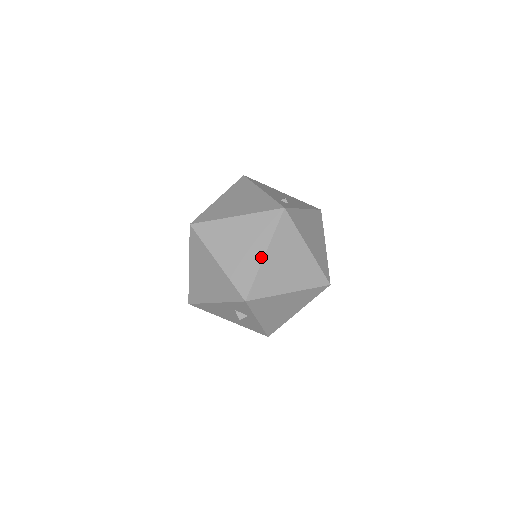
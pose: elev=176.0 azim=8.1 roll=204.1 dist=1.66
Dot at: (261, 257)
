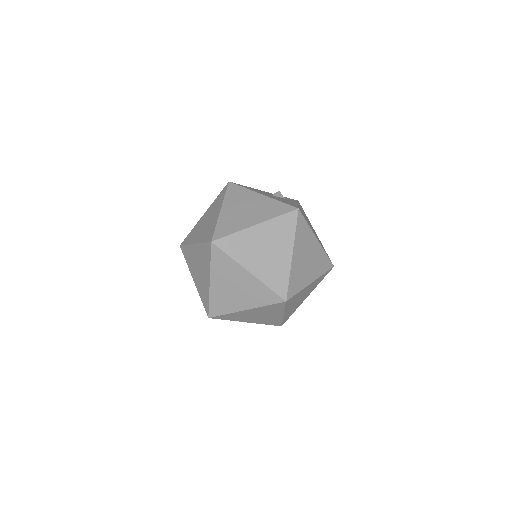
Dot at: (208, 284)
